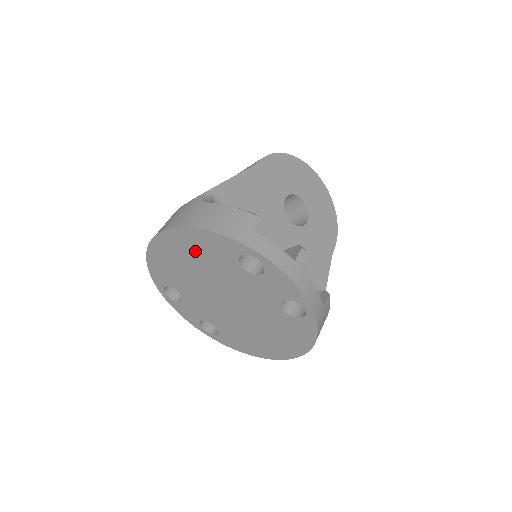
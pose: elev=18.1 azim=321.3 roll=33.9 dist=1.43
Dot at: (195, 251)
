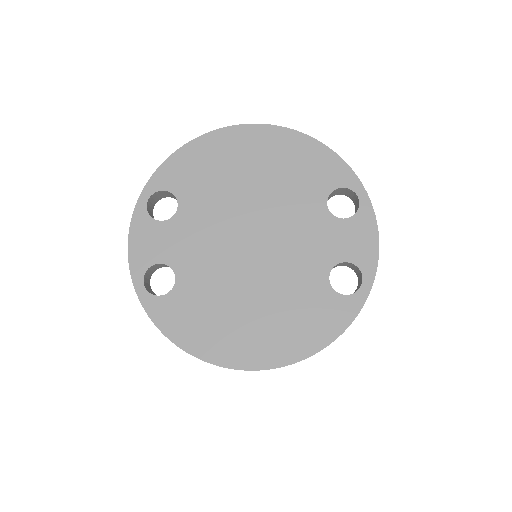
Dot at: (280, 161)
